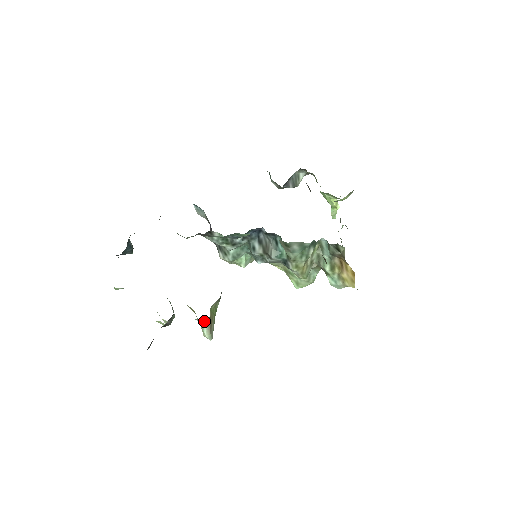
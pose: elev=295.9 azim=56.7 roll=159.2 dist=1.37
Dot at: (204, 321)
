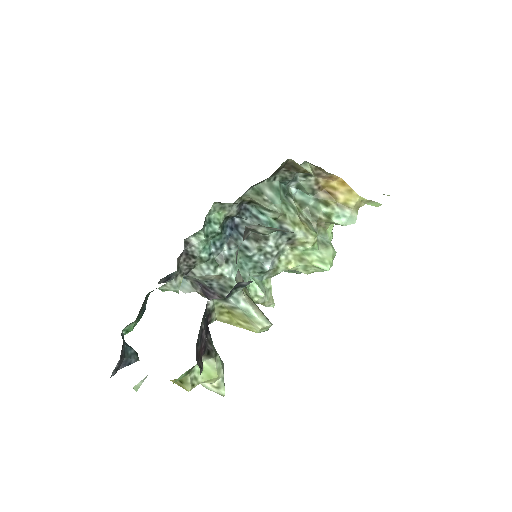
Dot at: (241, 299)
